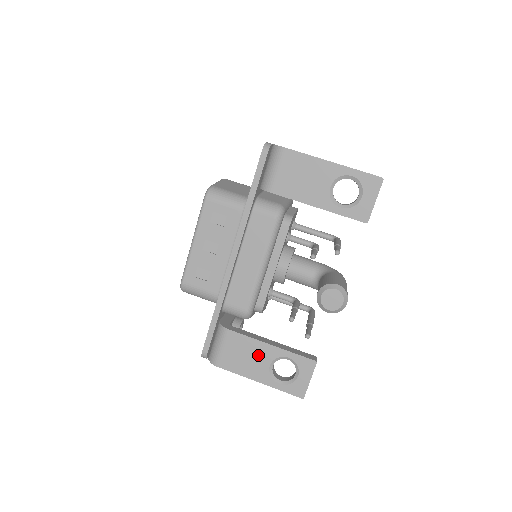
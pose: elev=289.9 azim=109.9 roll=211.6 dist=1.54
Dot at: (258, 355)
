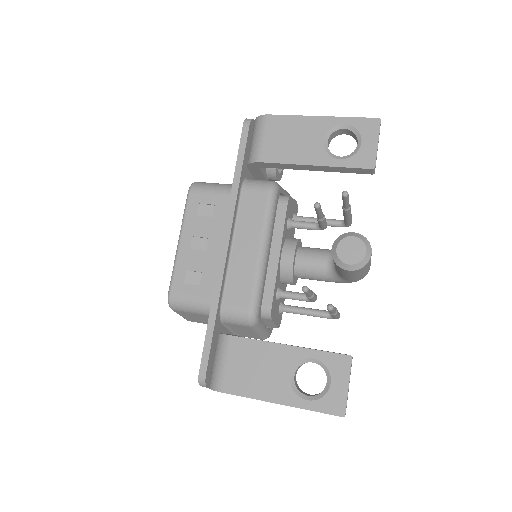
Dot at: (272, 363)
